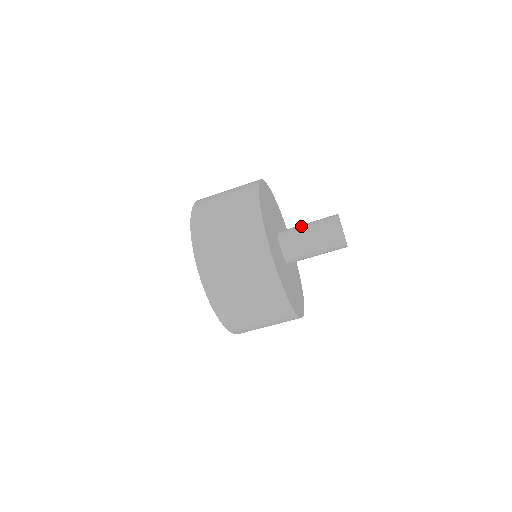
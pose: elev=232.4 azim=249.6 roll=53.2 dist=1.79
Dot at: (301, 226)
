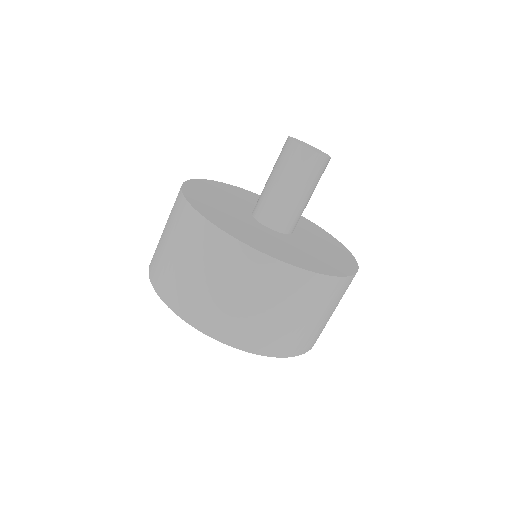
Dot at: (265, 185)
